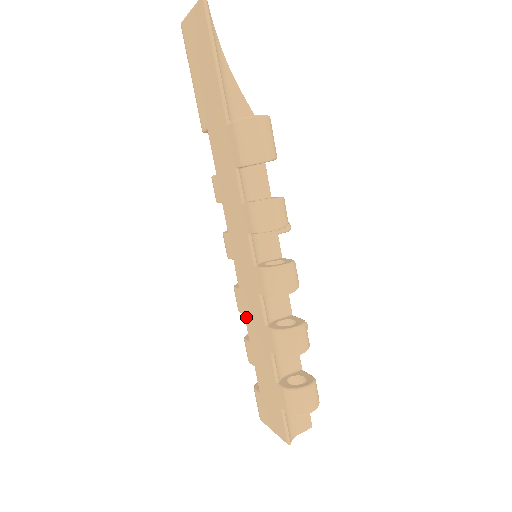
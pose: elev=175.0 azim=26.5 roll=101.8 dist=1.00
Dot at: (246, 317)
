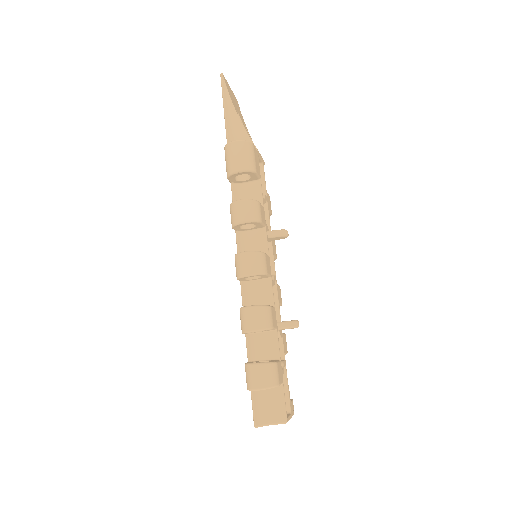
Dot at: occluded
